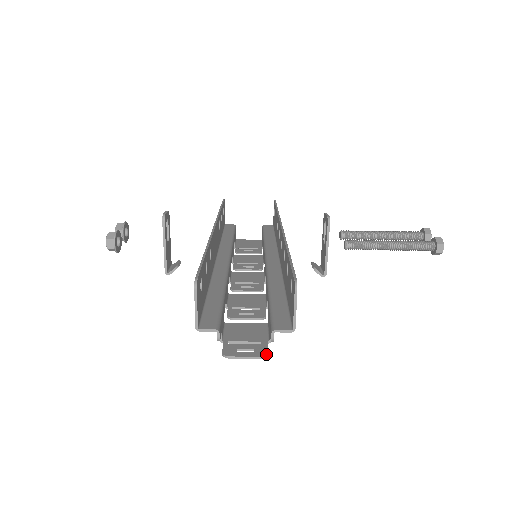
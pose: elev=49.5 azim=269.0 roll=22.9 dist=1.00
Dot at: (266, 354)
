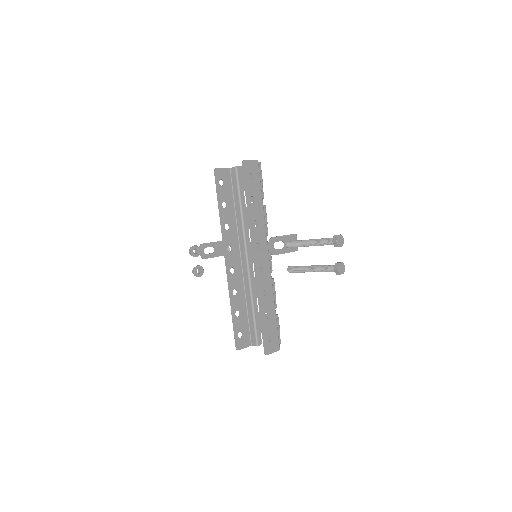
Dot at: (279, 343)
